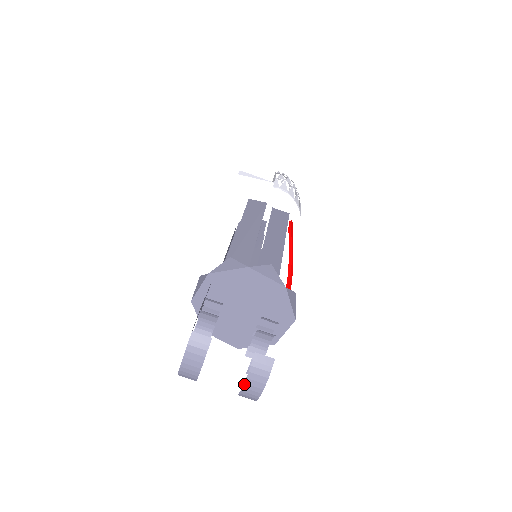
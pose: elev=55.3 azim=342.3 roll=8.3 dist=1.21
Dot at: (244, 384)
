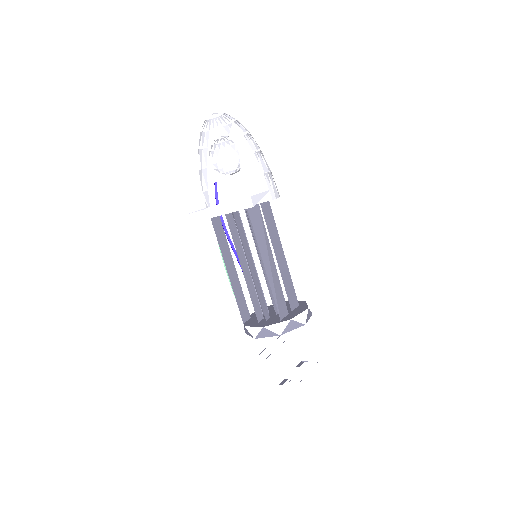
Dot at: occluded
